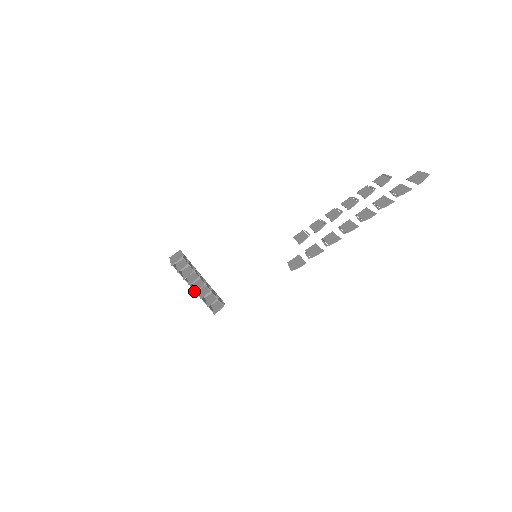
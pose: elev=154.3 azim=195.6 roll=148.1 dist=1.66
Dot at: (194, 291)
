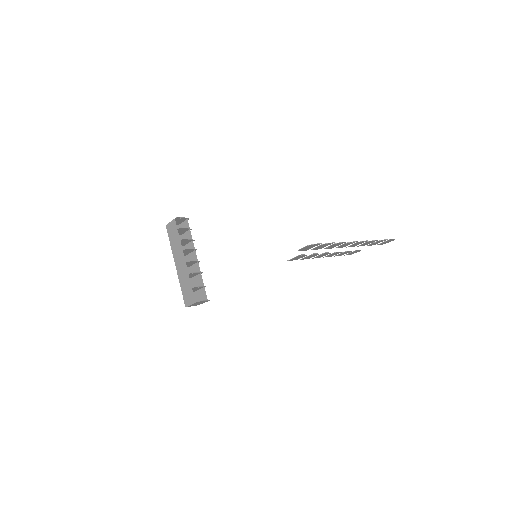
Dot at: (186, 262)
